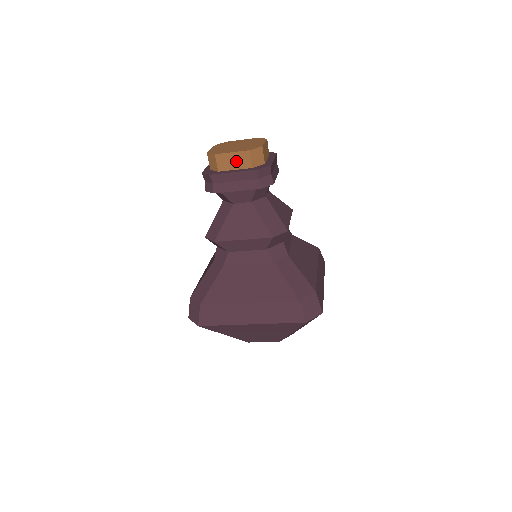
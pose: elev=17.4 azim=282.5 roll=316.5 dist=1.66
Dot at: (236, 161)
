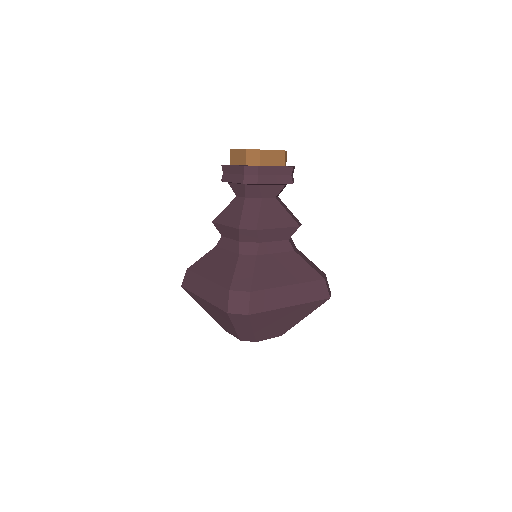
Dot at: (239, 157)
